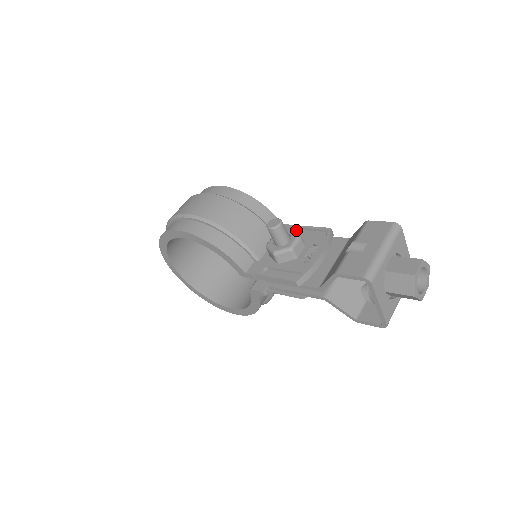
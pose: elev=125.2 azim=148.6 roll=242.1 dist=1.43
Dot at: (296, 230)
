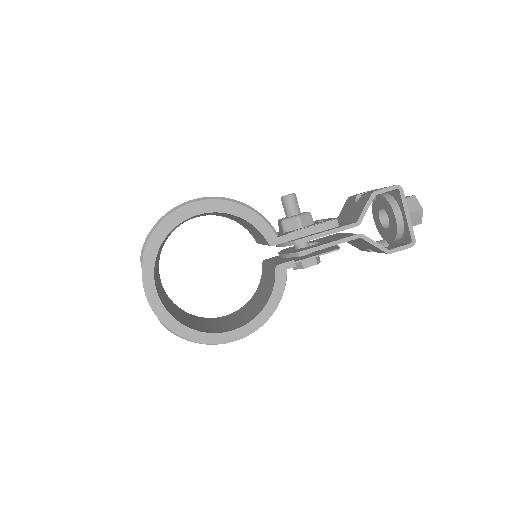
Dot at: occluded
